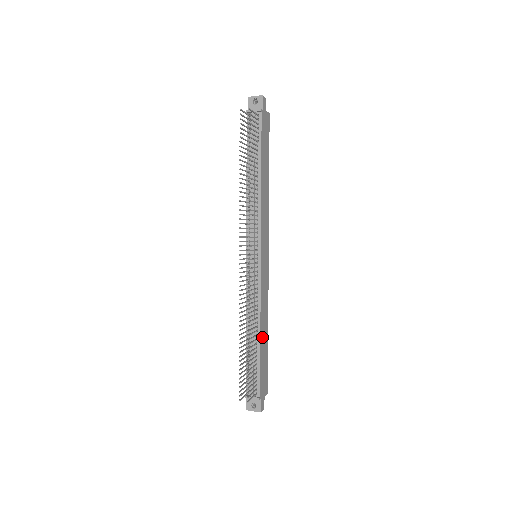
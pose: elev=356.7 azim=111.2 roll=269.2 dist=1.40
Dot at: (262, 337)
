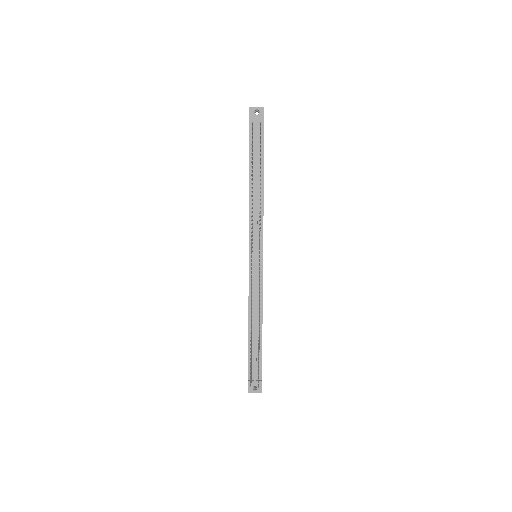
Dot at: occluded
